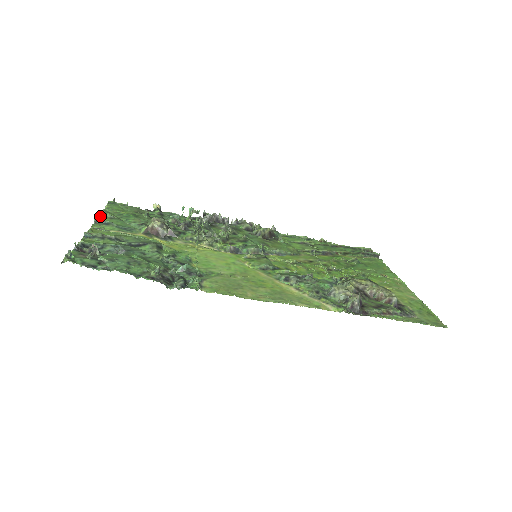
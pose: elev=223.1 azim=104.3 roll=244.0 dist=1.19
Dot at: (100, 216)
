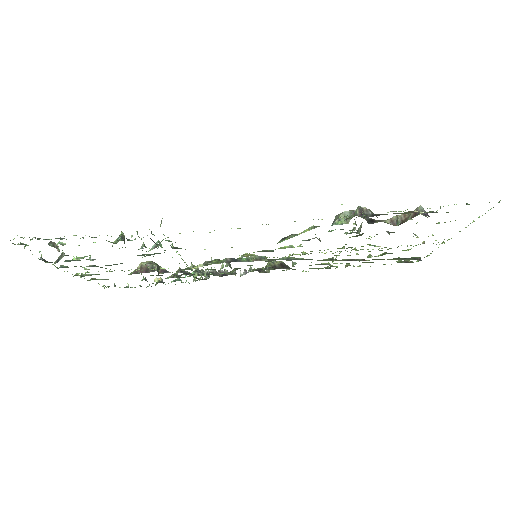
Dot at: occluded
